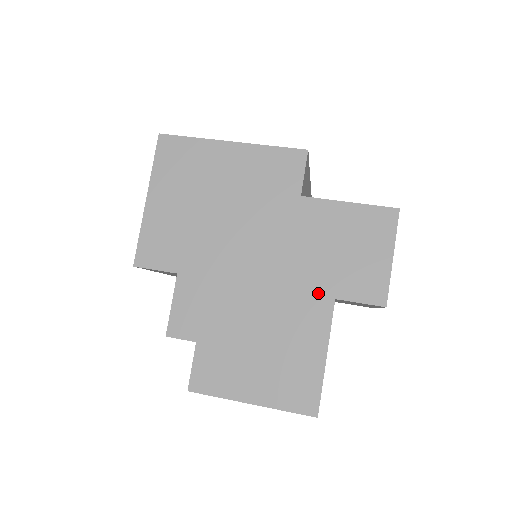
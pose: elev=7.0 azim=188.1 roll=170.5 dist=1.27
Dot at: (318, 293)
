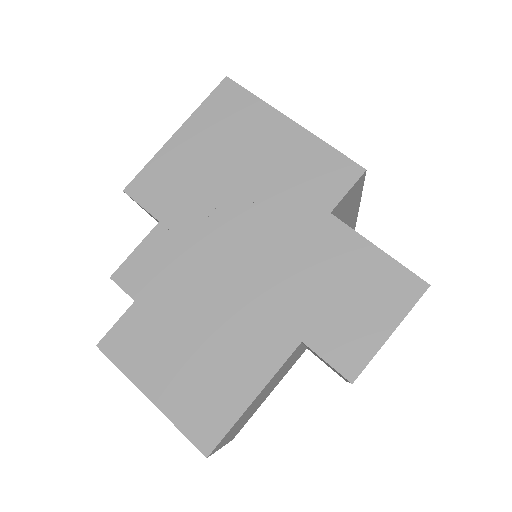
Dot at: (287, 324)
